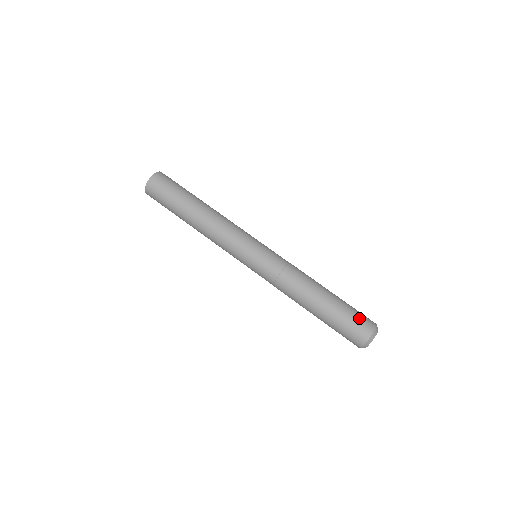
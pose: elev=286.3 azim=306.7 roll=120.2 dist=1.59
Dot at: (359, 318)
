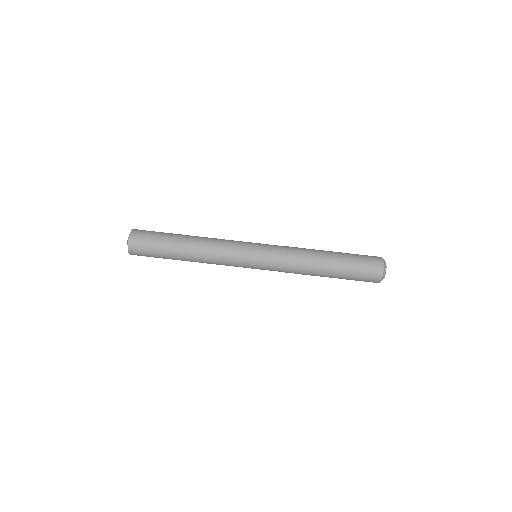
Dot at: (366, 257)
